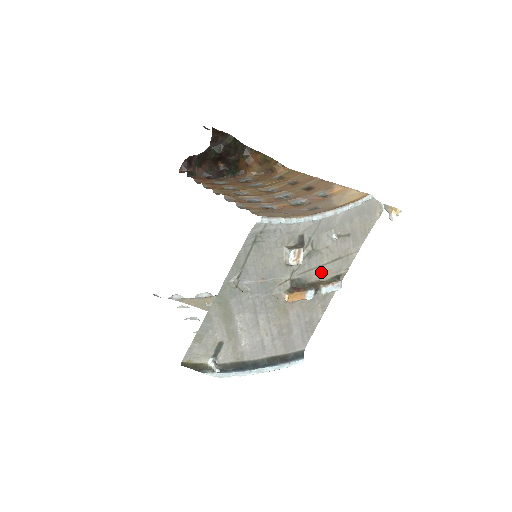
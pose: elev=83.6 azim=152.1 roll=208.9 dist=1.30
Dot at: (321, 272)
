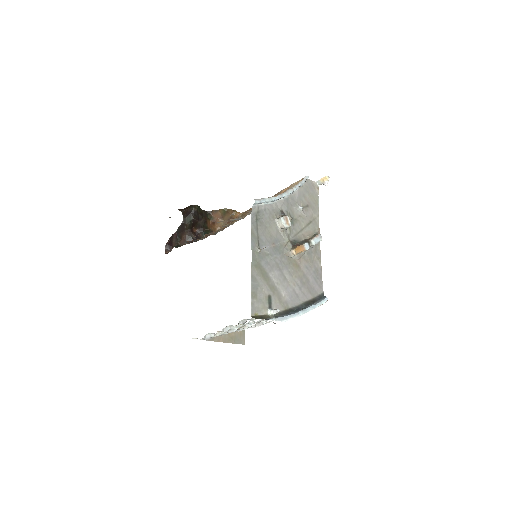
Dot at: (305, 234)
